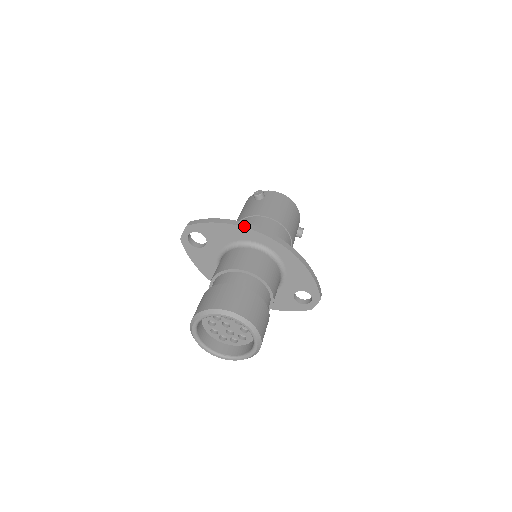
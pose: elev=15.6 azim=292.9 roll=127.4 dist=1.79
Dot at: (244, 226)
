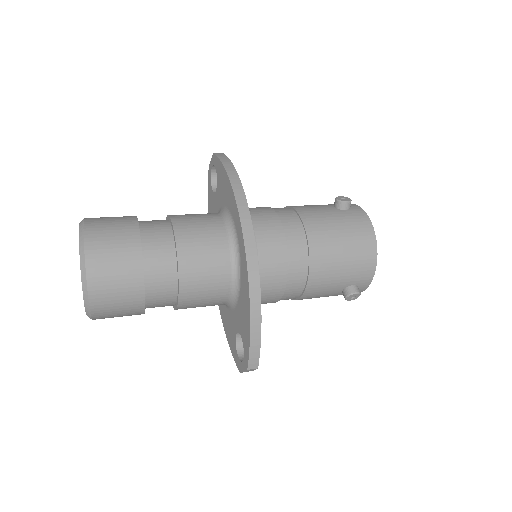
Dot at: (236, 193)
